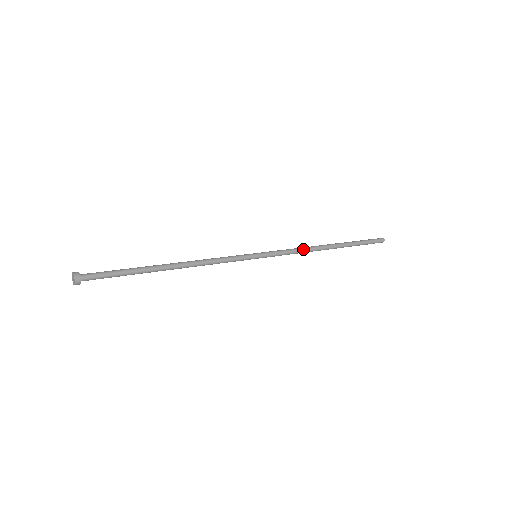
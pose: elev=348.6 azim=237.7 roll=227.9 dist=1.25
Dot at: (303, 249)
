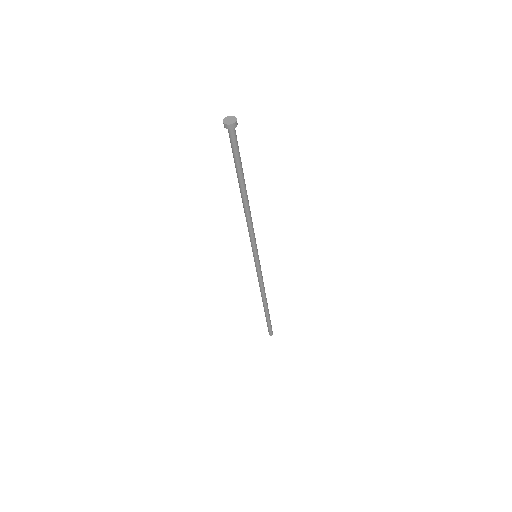
Dot at: occluded
